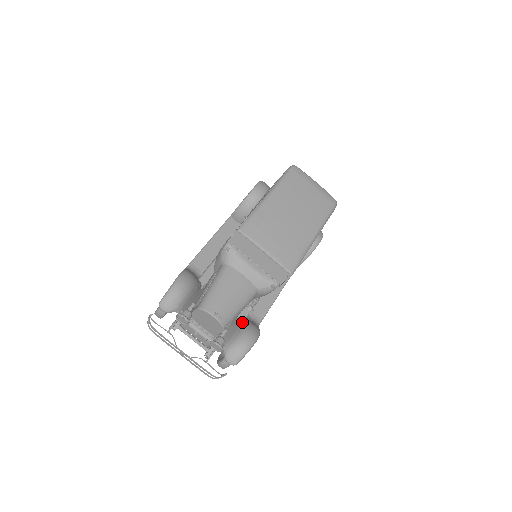
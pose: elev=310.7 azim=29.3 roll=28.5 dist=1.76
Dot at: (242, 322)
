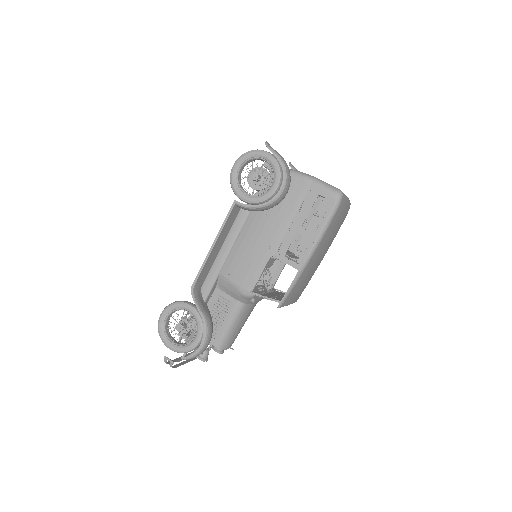
Dot at: occluded
